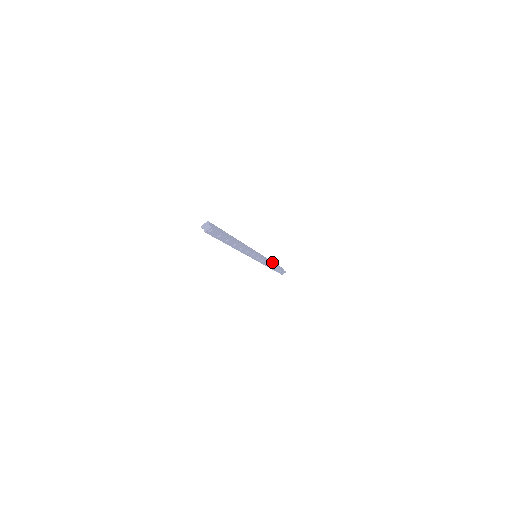
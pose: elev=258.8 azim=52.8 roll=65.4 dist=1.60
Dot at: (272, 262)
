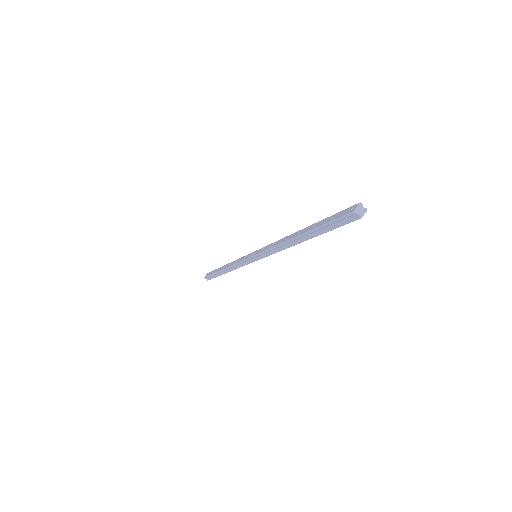
Dot at: occluded
